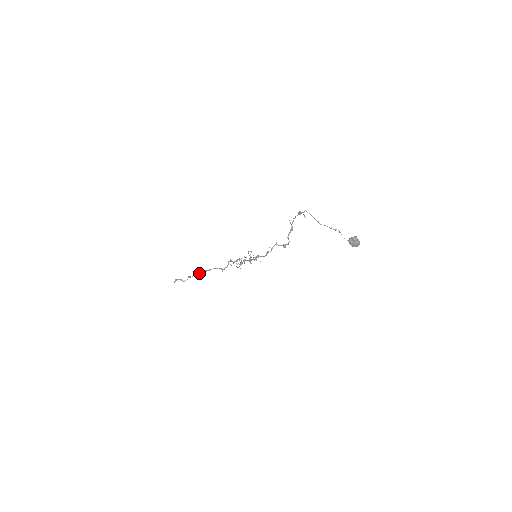
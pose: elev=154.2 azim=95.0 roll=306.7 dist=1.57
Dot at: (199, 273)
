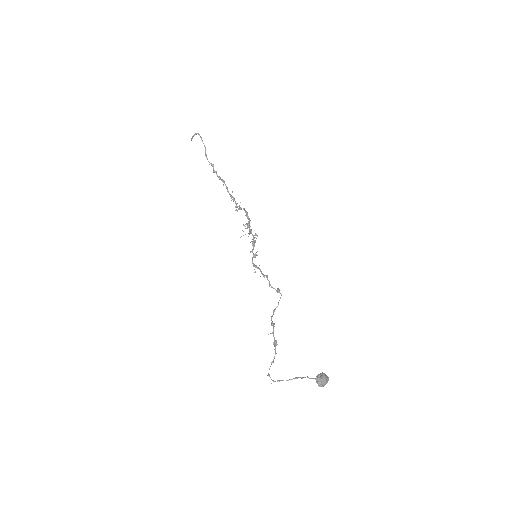
Dot at: occluded
